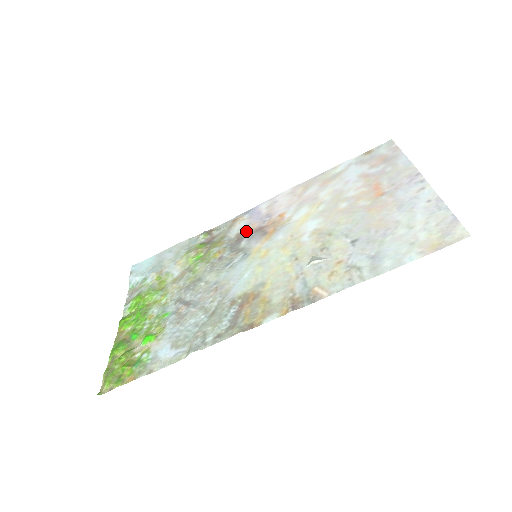
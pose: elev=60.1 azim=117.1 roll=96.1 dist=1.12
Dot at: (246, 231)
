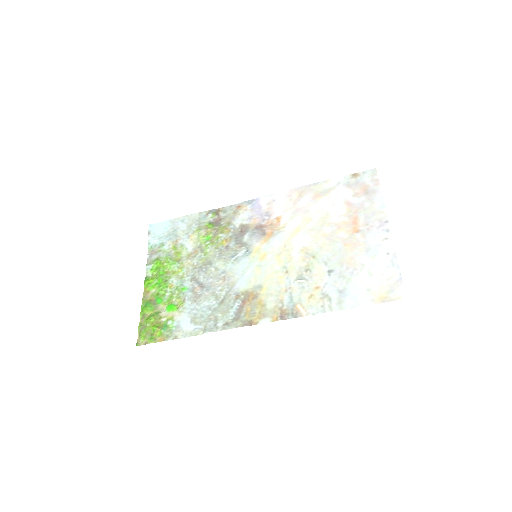
Dot at: (248, 225)
